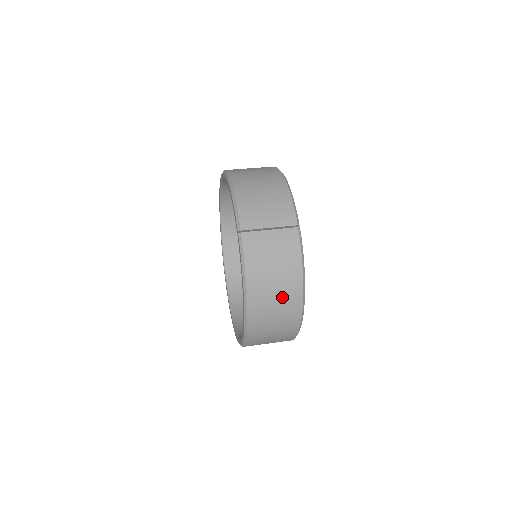
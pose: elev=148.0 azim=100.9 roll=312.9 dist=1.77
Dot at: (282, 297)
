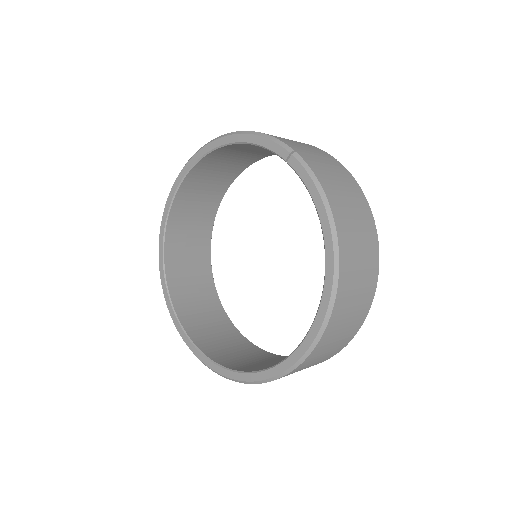
Dot at: (362, 232)
